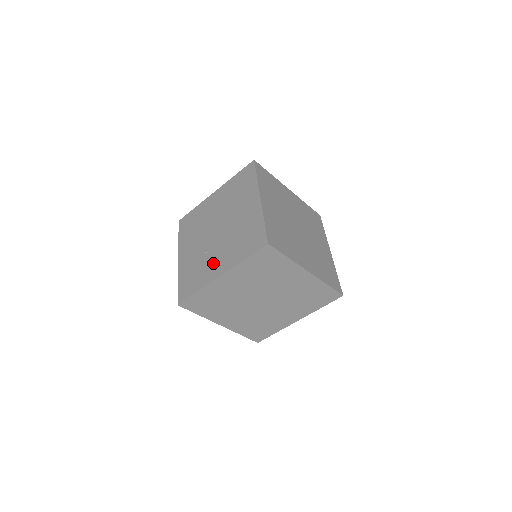
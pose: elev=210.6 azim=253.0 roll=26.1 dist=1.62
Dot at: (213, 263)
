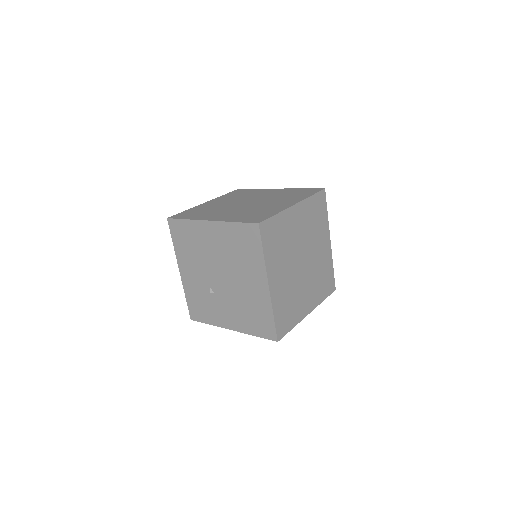
Dot at: (222, 311)
